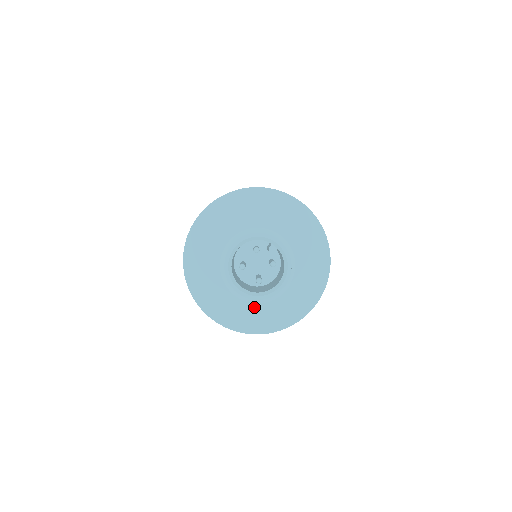
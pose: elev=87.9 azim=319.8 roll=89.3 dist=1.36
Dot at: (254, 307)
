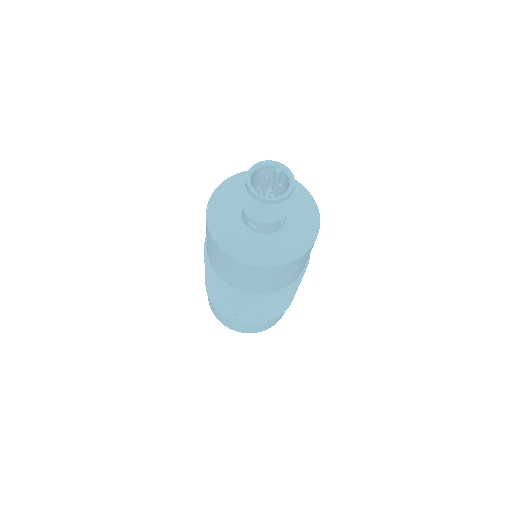
Dot at: (267, 247)
